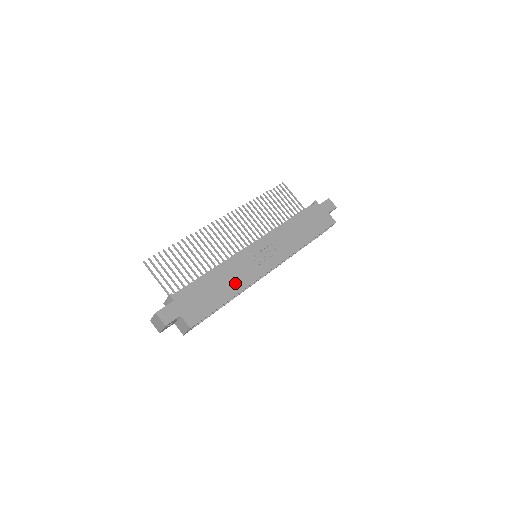
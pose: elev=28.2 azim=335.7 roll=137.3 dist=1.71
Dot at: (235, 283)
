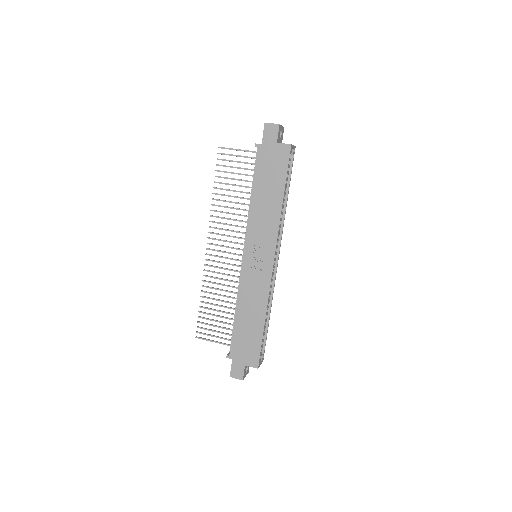
Dot at: (257, 307)
